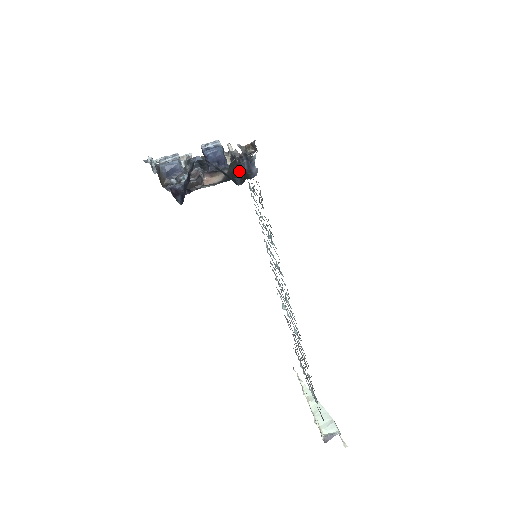
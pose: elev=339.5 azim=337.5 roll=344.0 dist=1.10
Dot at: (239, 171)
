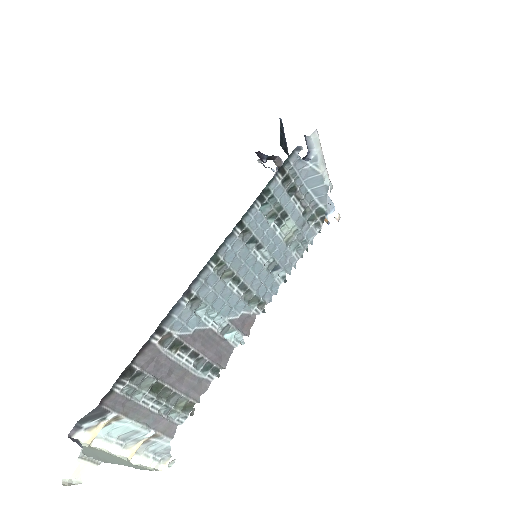
Dot at: occluded
